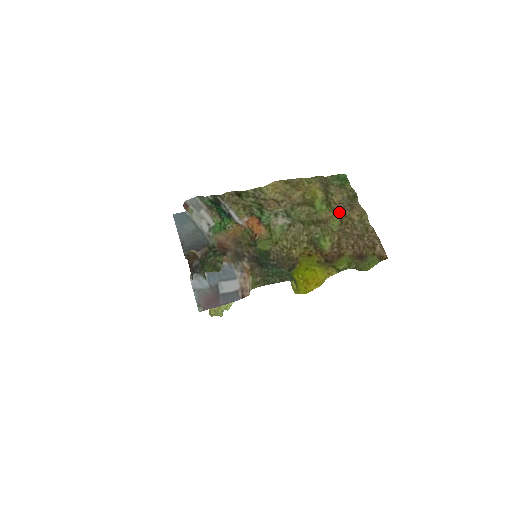
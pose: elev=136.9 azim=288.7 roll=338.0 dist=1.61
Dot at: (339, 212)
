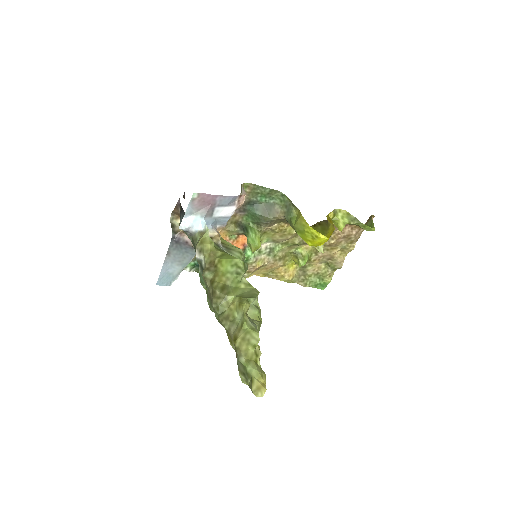
Dot at: (319, 252)
